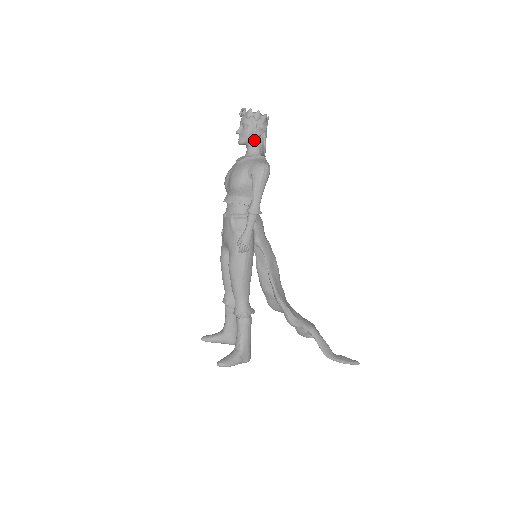
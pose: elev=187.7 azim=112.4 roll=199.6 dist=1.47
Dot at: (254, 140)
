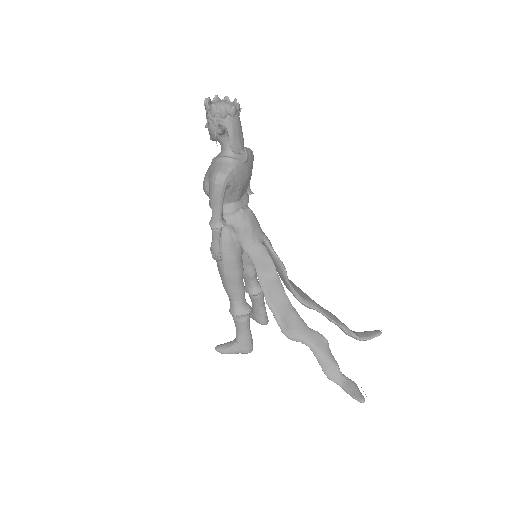
Dot at: (221, 137)
